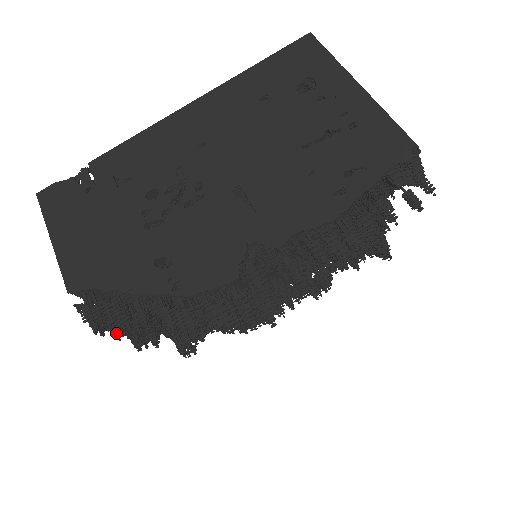
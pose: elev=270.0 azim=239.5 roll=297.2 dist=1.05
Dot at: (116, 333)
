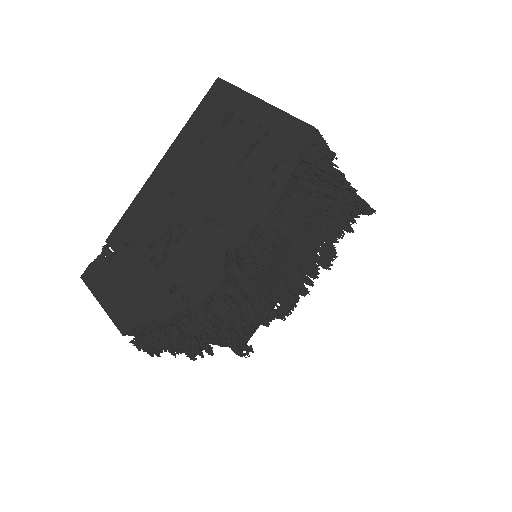
Dot at: (171, 353)
